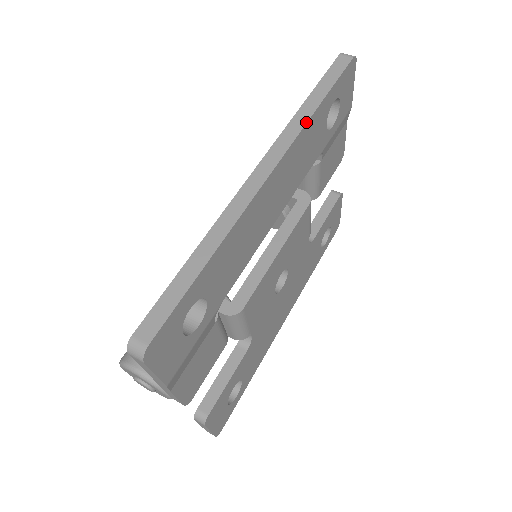
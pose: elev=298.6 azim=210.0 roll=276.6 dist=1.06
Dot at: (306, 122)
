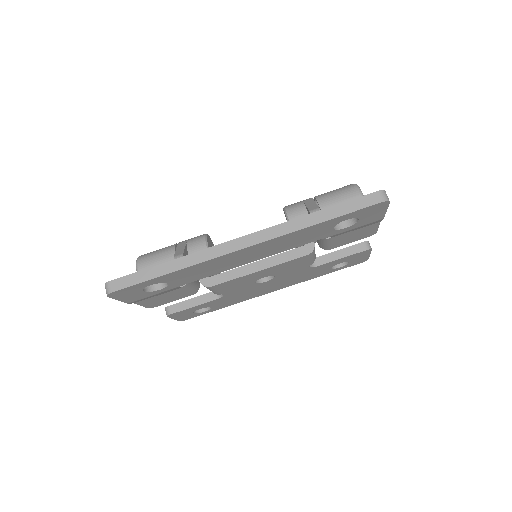
Dot at: (298, 229)
